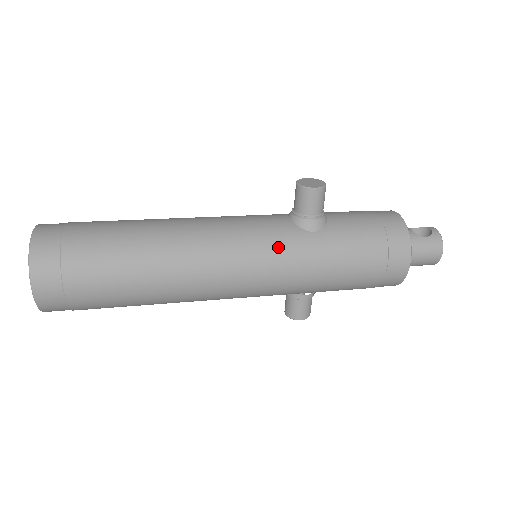
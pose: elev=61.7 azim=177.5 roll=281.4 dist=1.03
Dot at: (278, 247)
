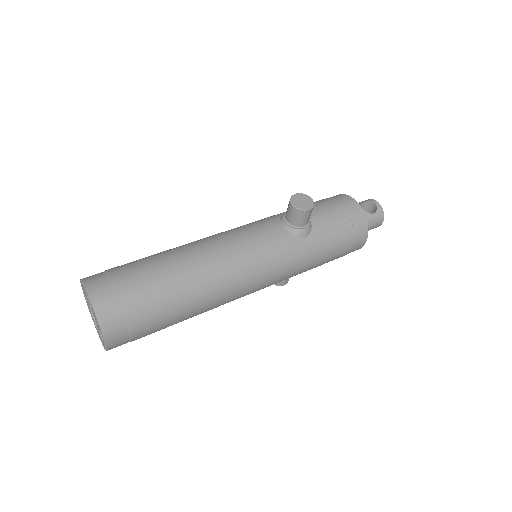
Dot at: (282, 258)
